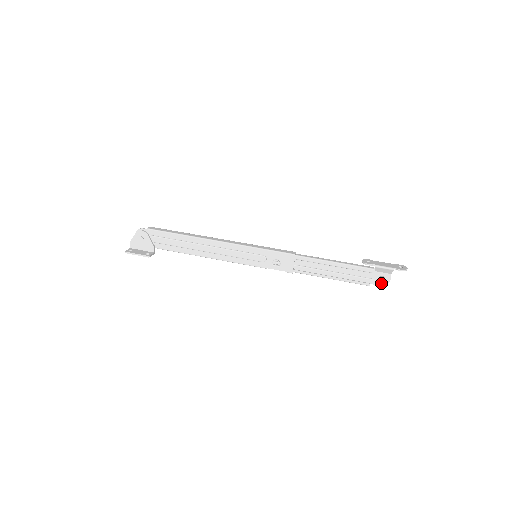
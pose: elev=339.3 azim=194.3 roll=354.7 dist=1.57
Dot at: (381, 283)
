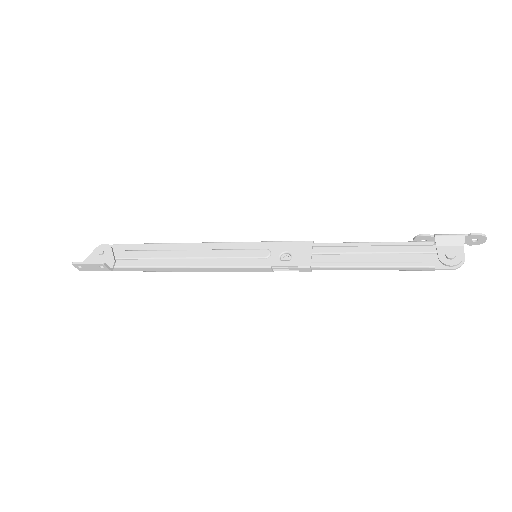
Dot at: (451, 262)
